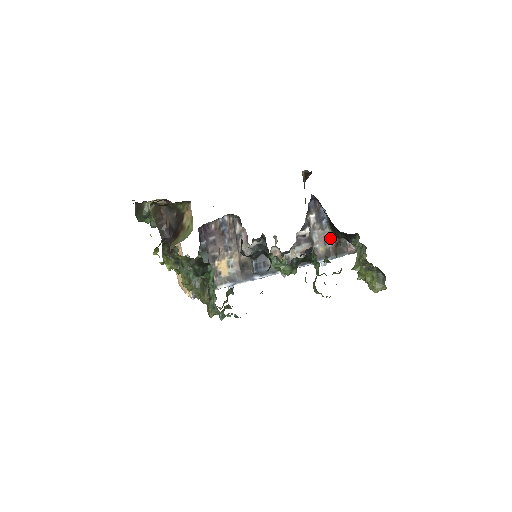
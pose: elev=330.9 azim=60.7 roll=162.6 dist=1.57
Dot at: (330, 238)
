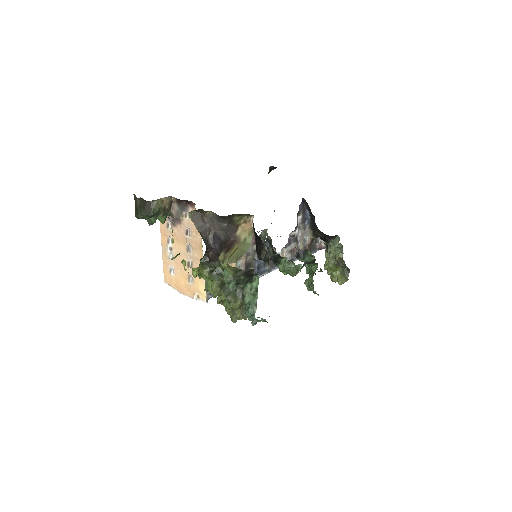
Dot at: (308, 237)
